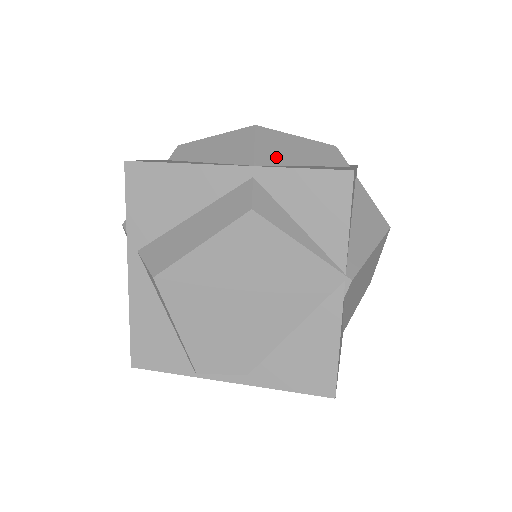
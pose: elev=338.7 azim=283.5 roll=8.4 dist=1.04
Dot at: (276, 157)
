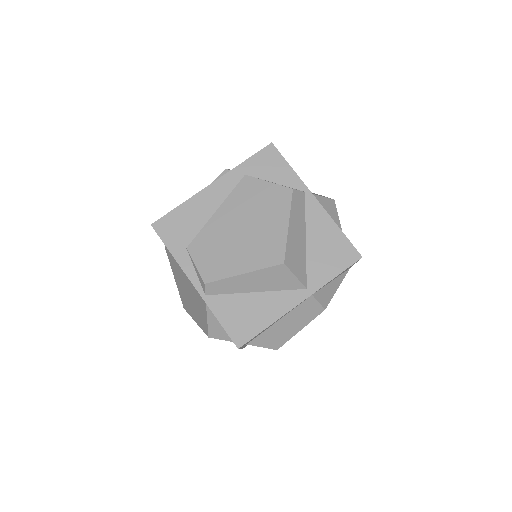
Dot at: (302, 263)
